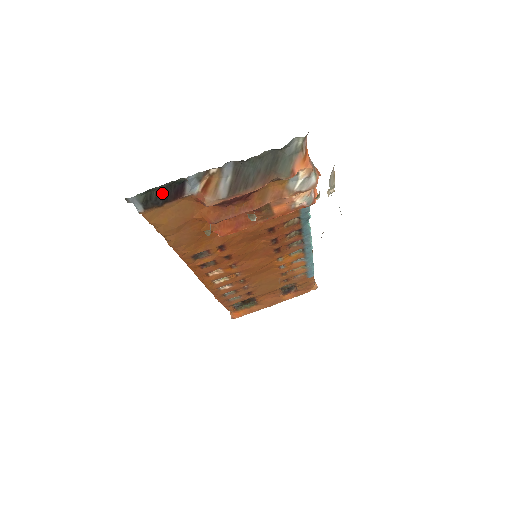
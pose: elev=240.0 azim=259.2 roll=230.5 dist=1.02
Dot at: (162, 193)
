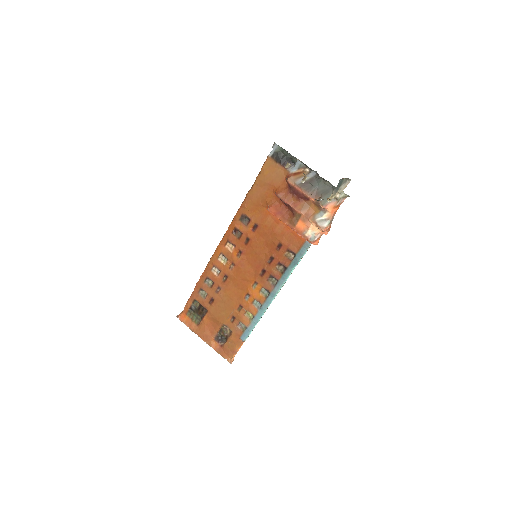
Dot at: (284, 158)
